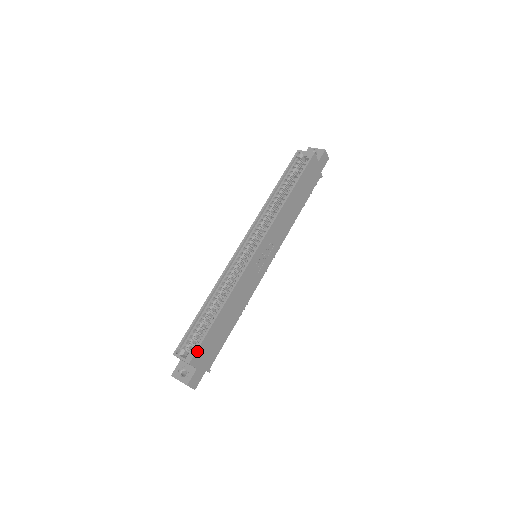
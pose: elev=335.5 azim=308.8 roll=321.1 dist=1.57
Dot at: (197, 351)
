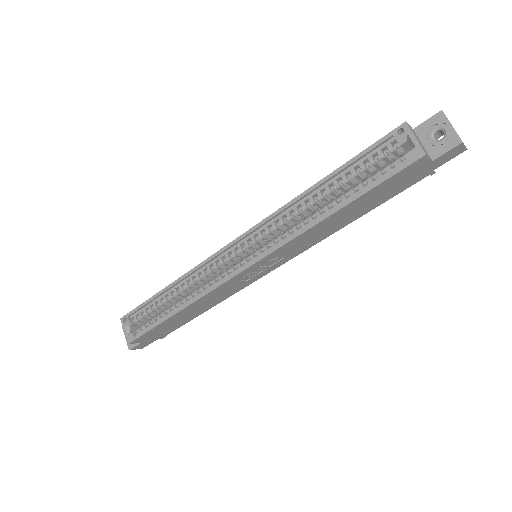
Dot at: (139, 337)
